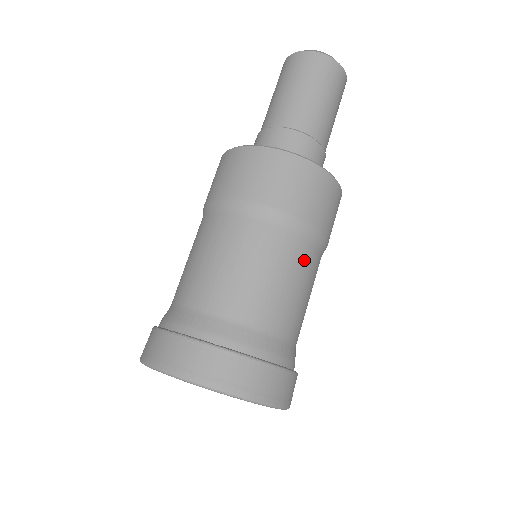
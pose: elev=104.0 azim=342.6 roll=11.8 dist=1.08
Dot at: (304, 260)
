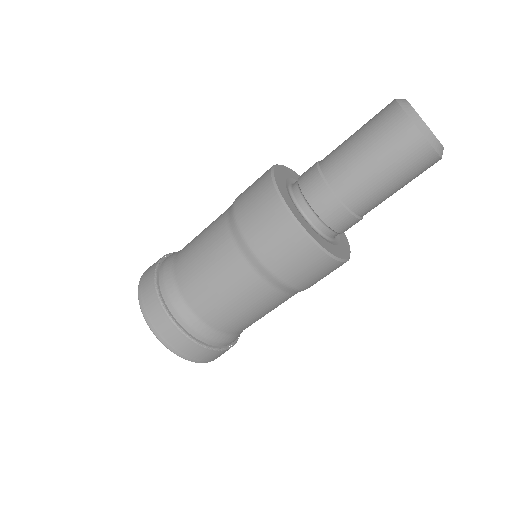
Dot at: (256, 292)
